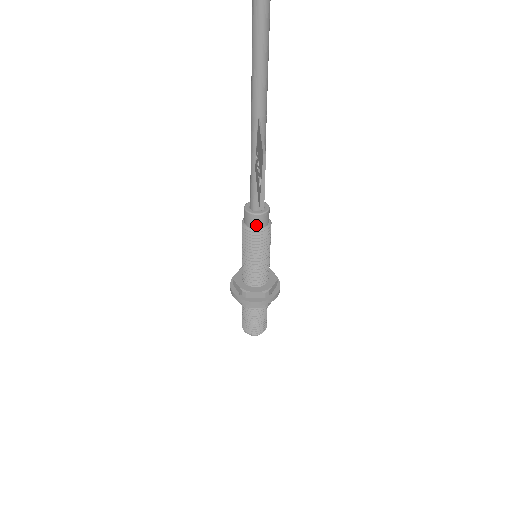
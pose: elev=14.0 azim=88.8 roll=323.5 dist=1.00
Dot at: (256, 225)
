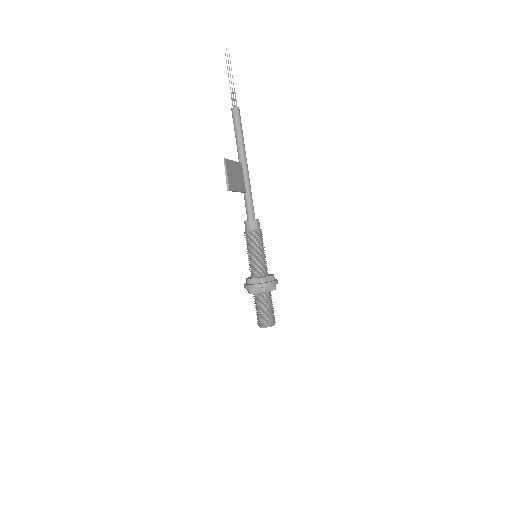
Dot at: (249, 228)
